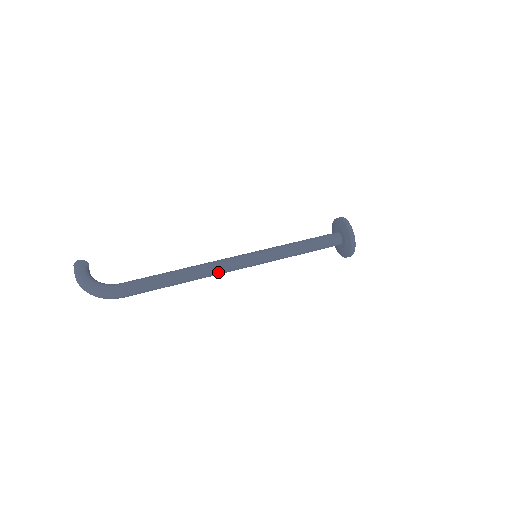
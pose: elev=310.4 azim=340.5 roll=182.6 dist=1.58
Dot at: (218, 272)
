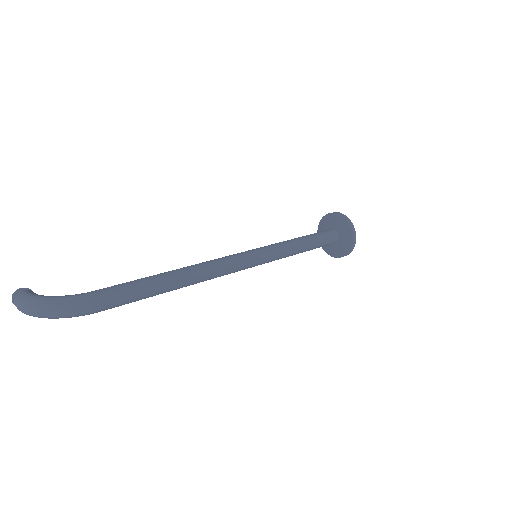
Dot at: (220, 269)
